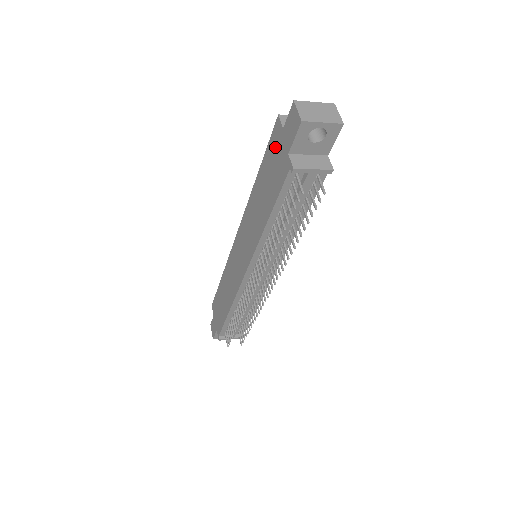
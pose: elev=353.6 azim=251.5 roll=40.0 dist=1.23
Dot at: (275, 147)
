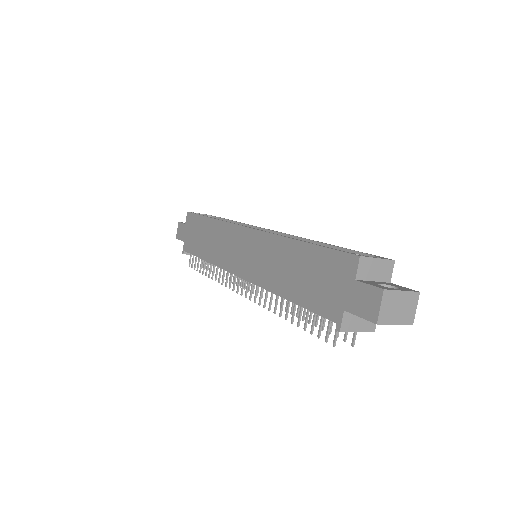
Dot at: (336, 272)
